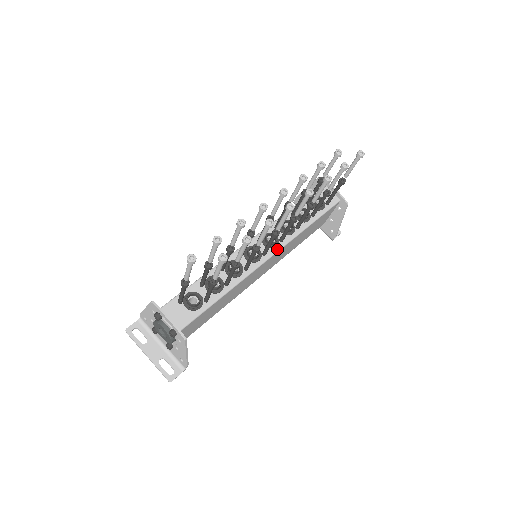
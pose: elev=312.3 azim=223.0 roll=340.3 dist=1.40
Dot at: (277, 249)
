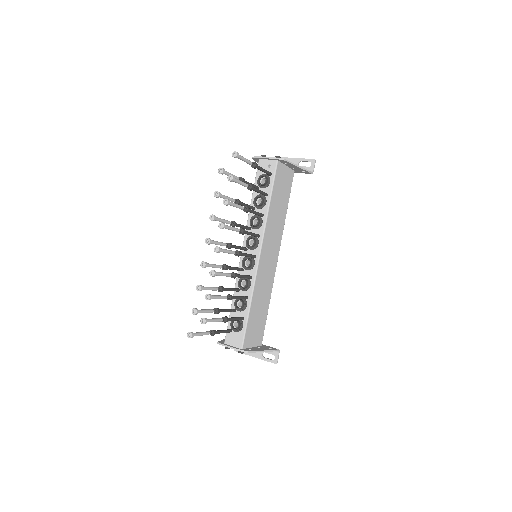
Dot at: (260, 245)
